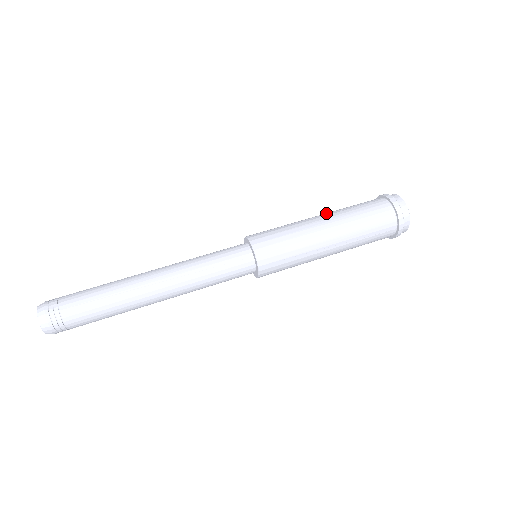
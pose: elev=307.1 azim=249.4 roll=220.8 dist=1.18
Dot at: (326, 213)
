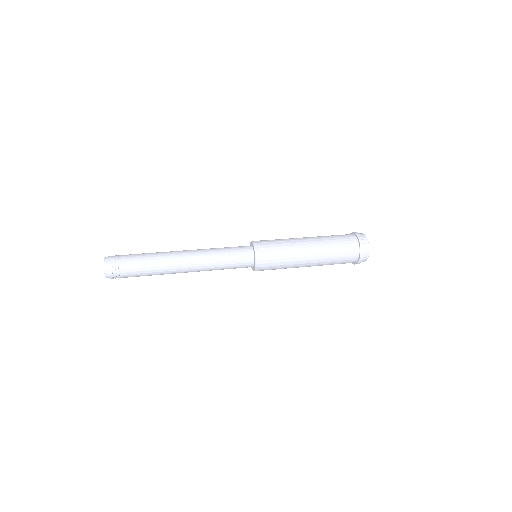
Dot at: (313, 238)
